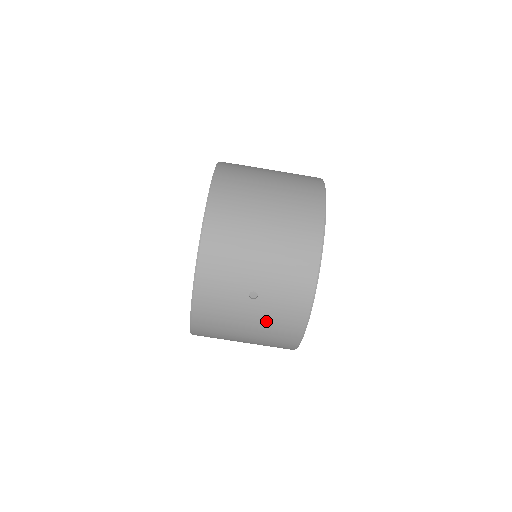
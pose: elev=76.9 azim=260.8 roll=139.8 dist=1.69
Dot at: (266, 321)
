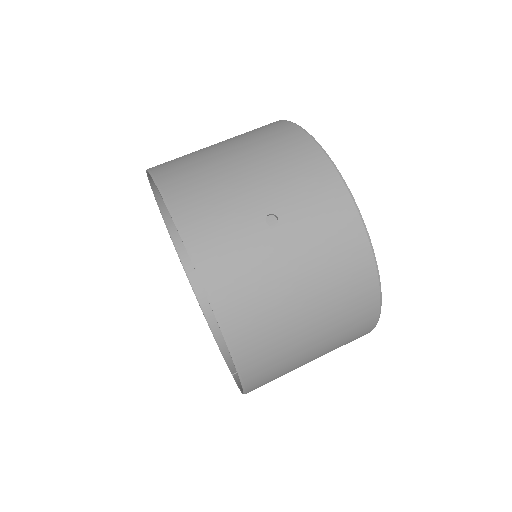
Dot at: (312, 250)
